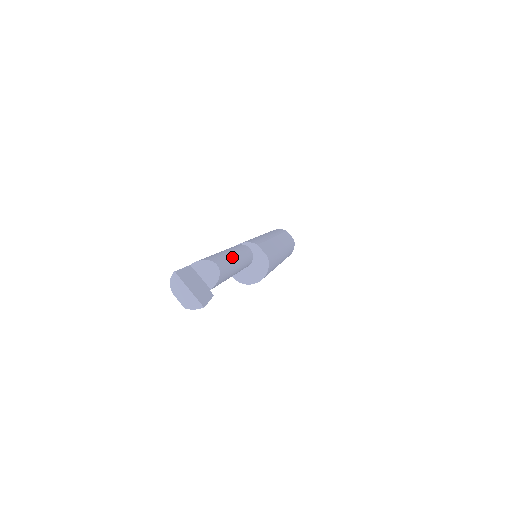
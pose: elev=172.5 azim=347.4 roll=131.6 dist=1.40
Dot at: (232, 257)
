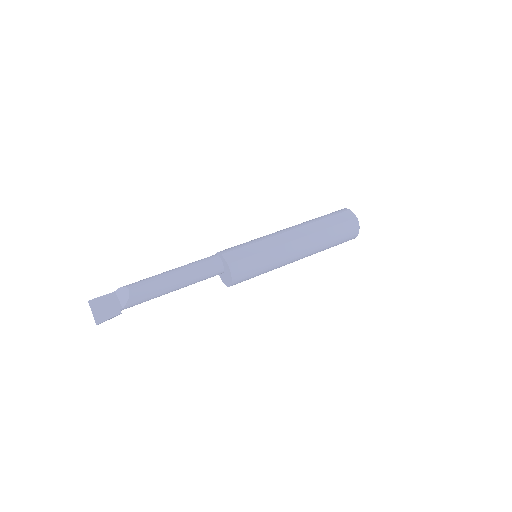
Dot at: (167, 276)
